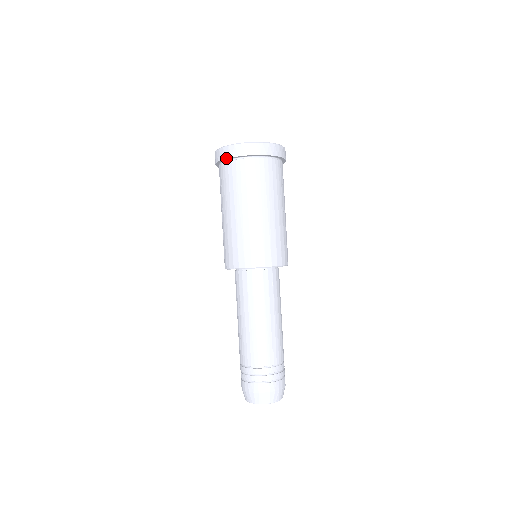
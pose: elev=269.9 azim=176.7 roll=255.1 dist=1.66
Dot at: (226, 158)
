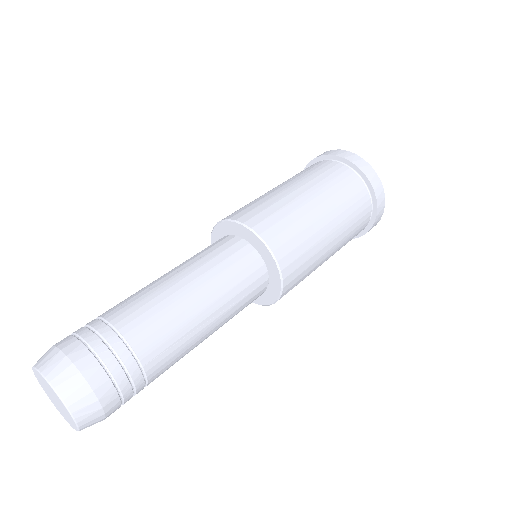
Dot at: (344, 157)
